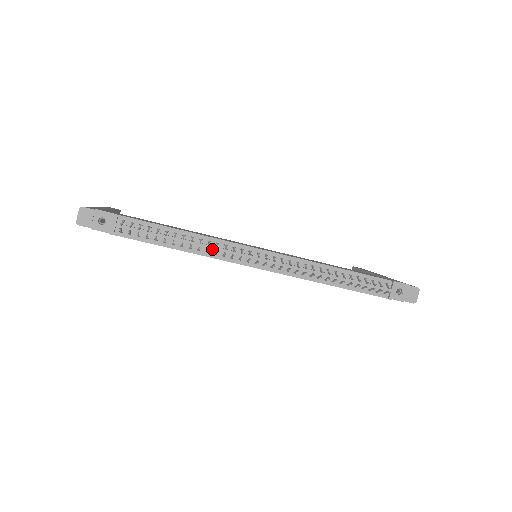
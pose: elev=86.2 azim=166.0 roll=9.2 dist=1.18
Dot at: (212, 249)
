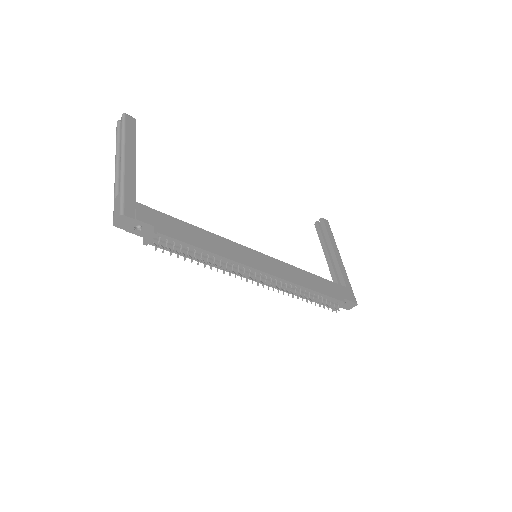
Dot at: (226, 268)
